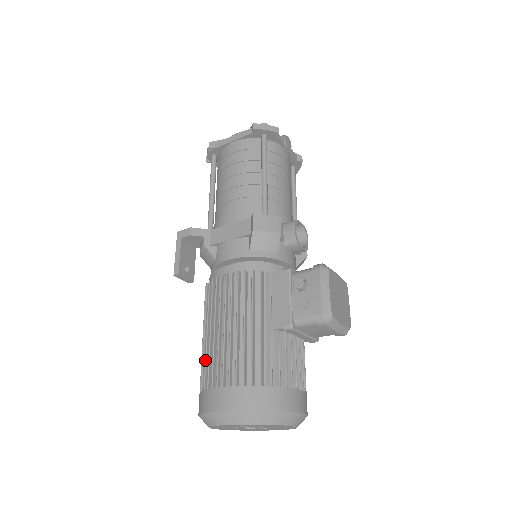
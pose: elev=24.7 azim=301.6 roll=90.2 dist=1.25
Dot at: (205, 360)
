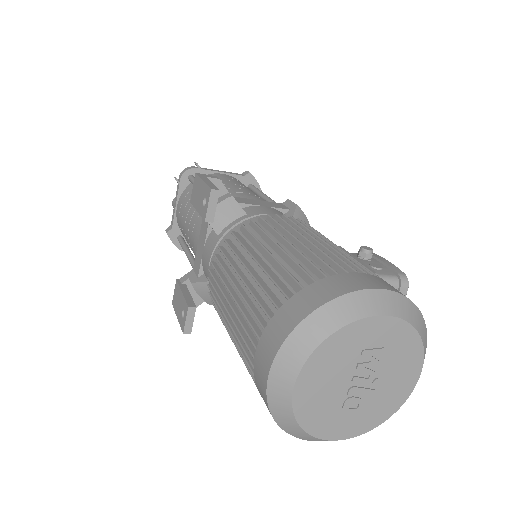
Dot at: (296, 261)
